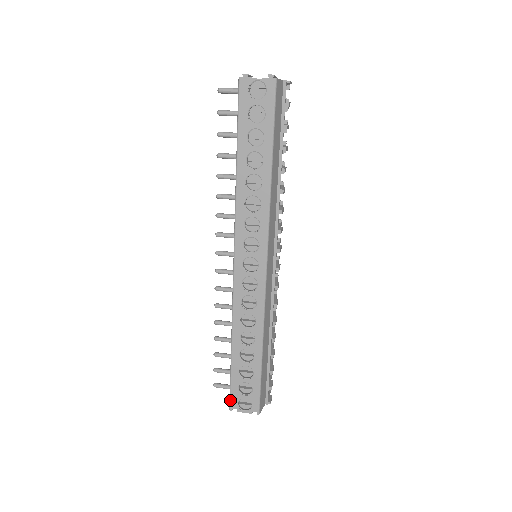
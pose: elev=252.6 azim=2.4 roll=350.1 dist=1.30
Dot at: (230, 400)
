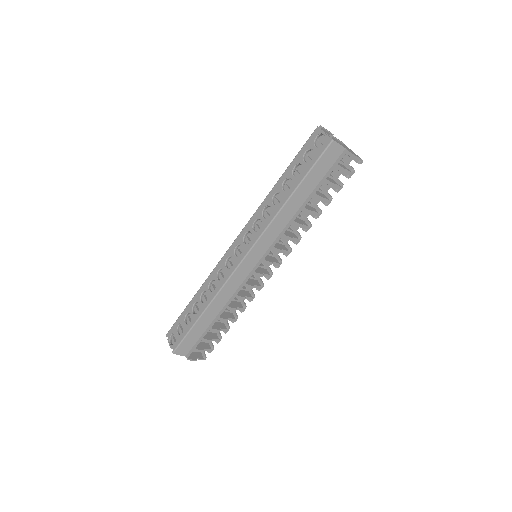
Dot at: (171, 328)
